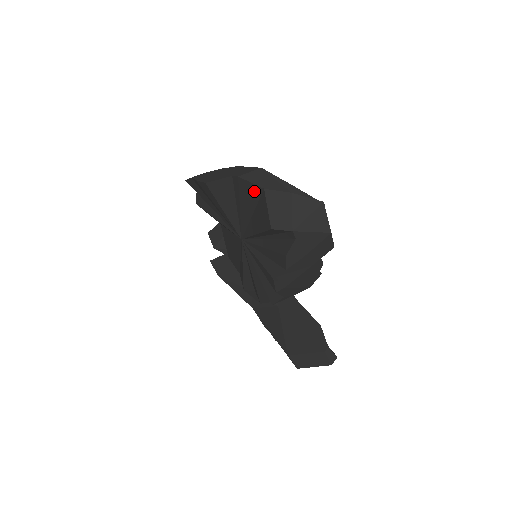
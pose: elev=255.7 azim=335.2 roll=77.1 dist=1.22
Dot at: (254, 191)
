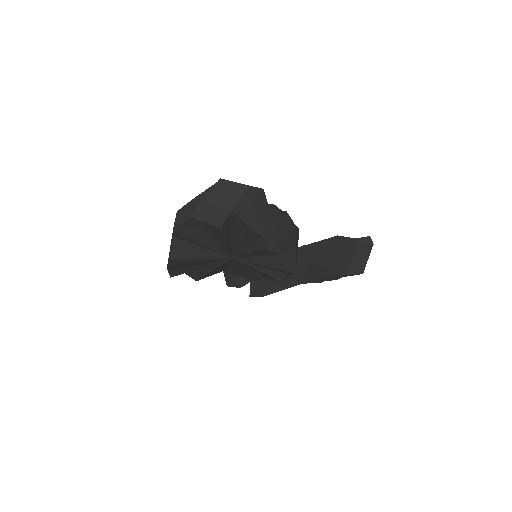
Dot at: (190, 226)
